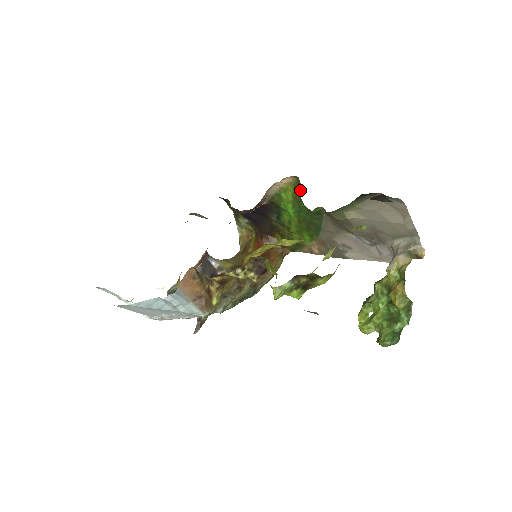
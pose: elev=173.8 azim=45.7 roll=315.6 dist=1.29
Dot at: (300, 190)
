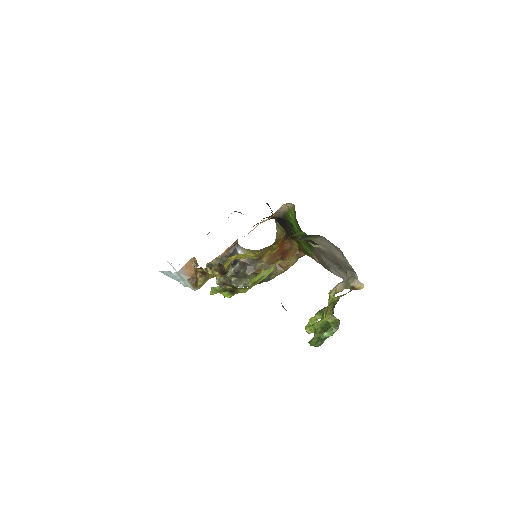
Dot at: occluded
